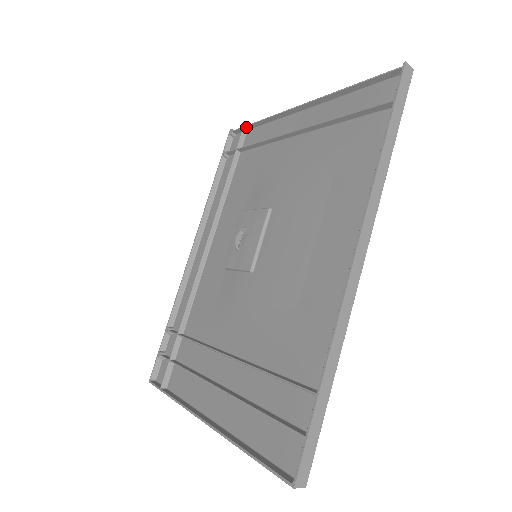
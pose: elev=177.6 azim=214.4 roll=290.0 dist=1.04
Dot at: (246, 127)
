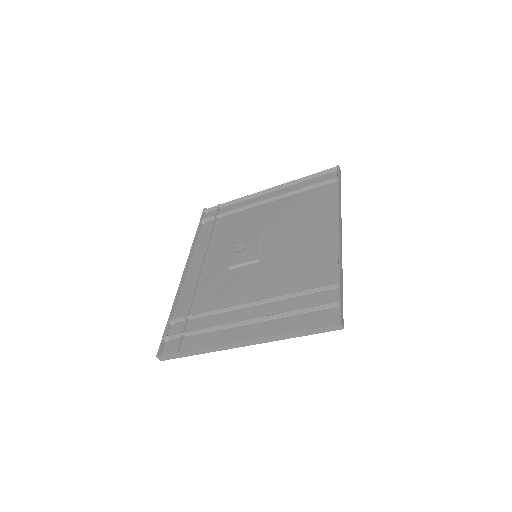
Dot at: (221, 205)
